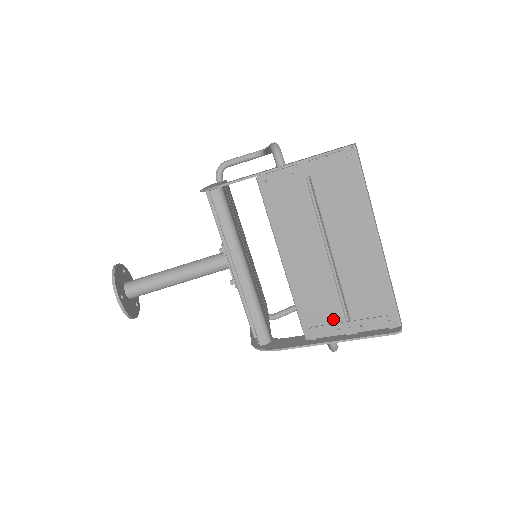
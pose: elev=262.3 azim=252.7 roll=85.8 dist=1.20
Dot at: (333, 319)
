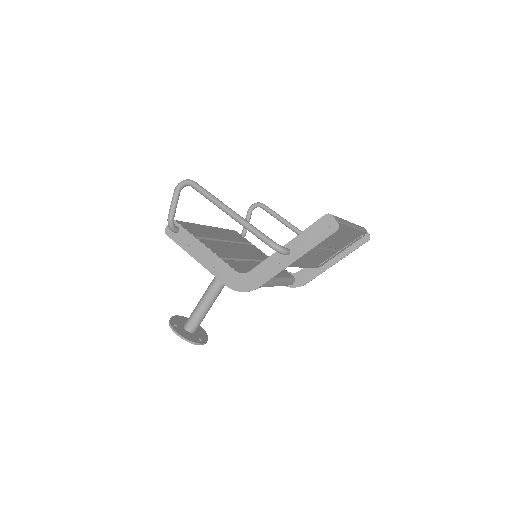
Dot at: (331, 256)
